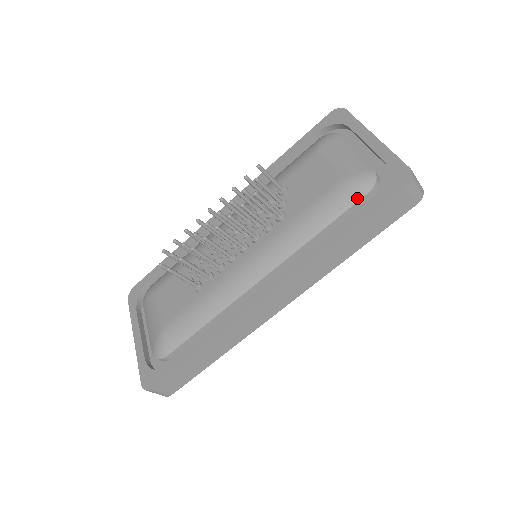
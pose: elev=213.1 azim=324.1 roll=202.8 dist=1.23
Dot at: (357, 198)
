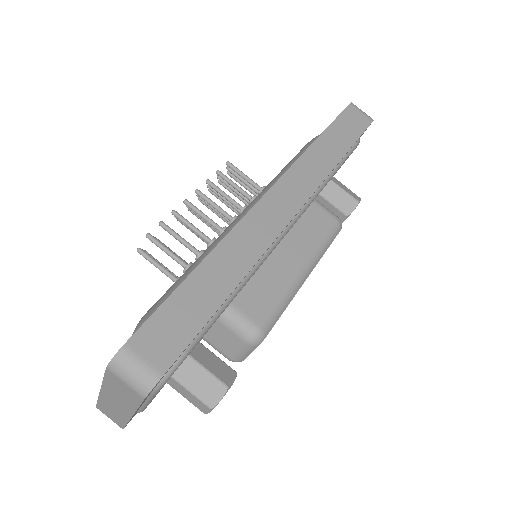
Dot at: occluded
